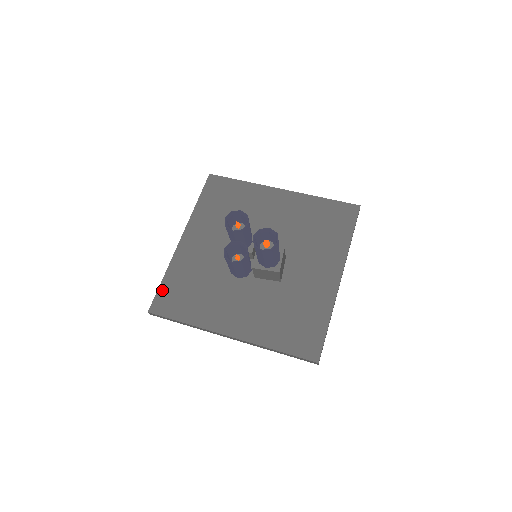
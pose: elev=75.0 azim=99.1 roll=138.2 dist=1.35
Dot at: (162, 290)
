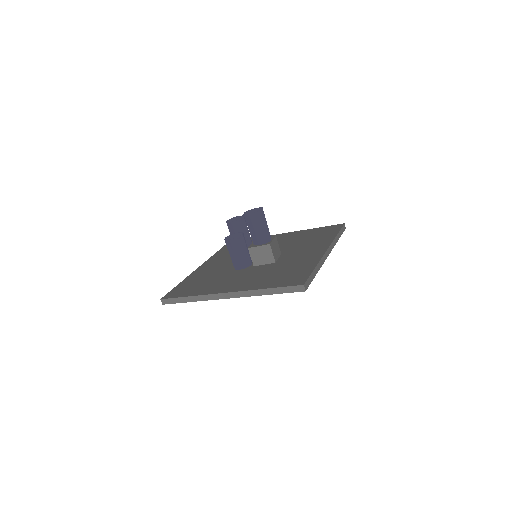
Dot at: (176, 288)
